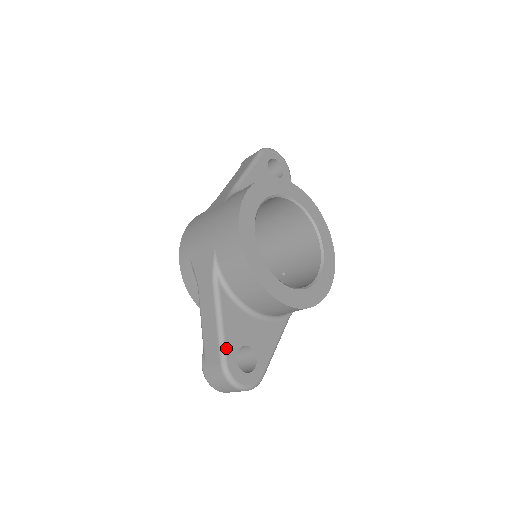
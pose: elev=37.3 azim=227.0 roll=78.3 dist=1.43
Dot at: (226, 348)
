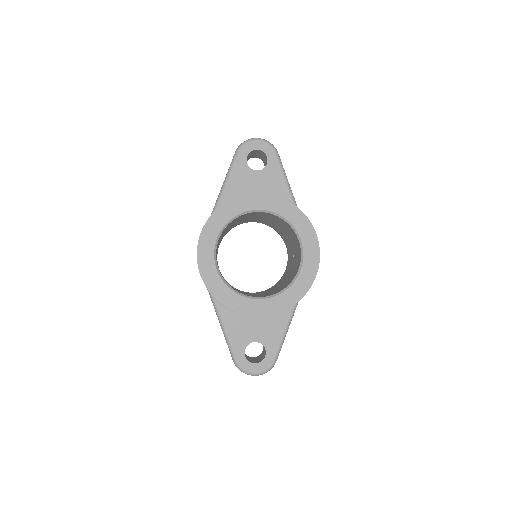
Dot at: (233, 350)
